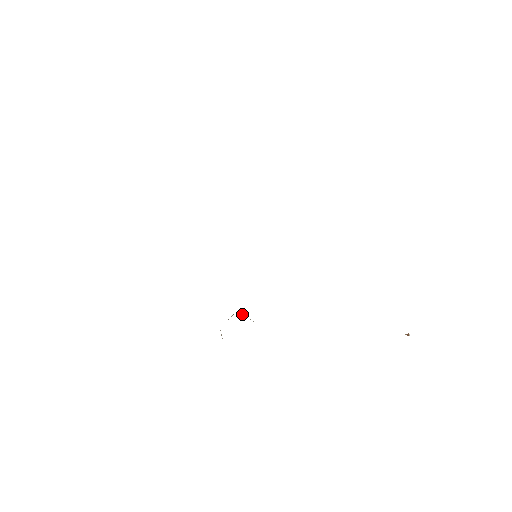
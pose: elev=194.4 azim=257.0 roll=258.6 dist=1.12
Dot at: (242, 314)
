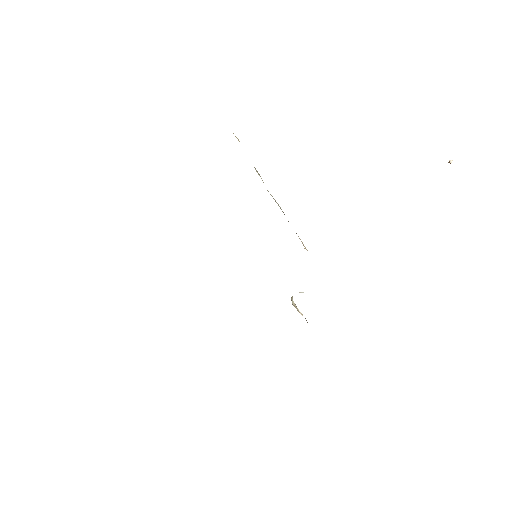
Dot at: occluded
